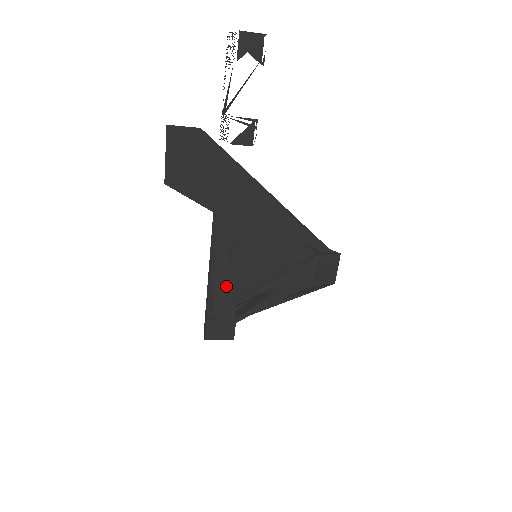
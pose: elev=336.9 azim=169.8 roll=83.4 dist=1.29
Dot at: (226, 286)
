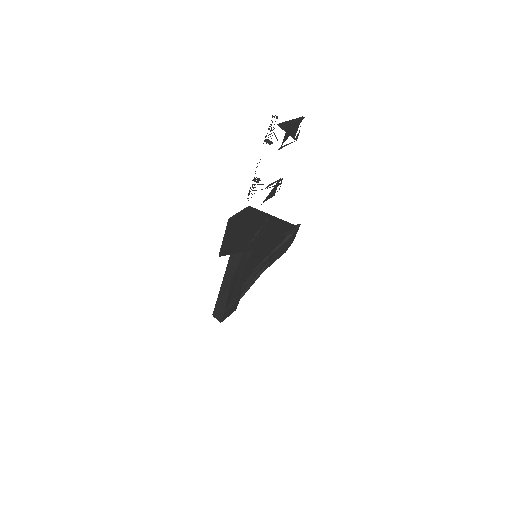
Dot at: (239, 286)
